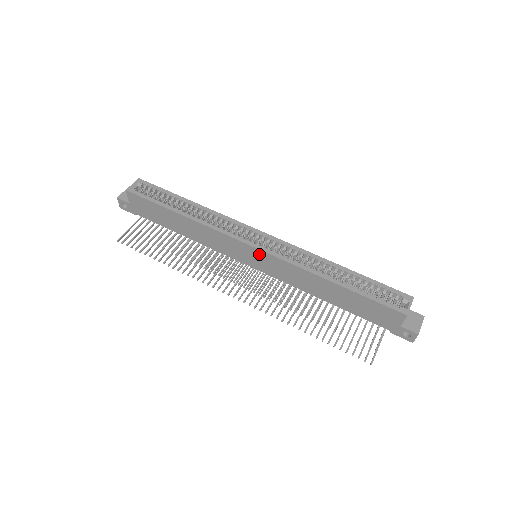
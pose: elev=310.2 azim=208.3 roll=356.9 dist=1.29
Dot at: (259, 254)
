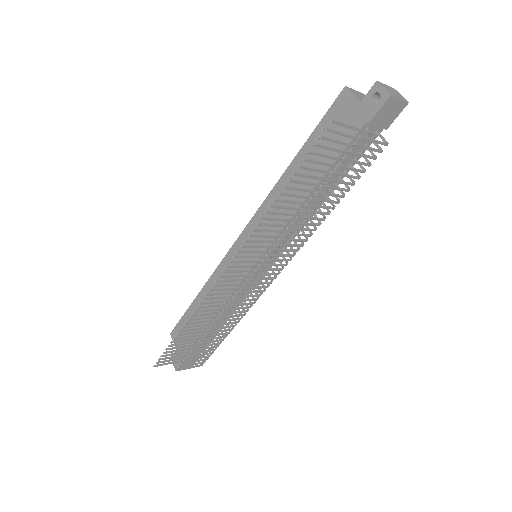
Dot at: (245, 238)
